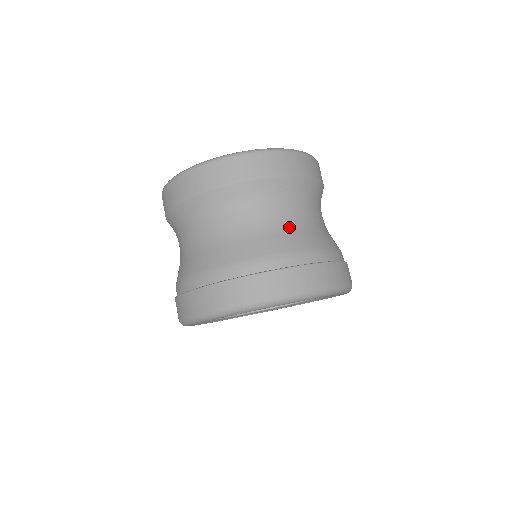
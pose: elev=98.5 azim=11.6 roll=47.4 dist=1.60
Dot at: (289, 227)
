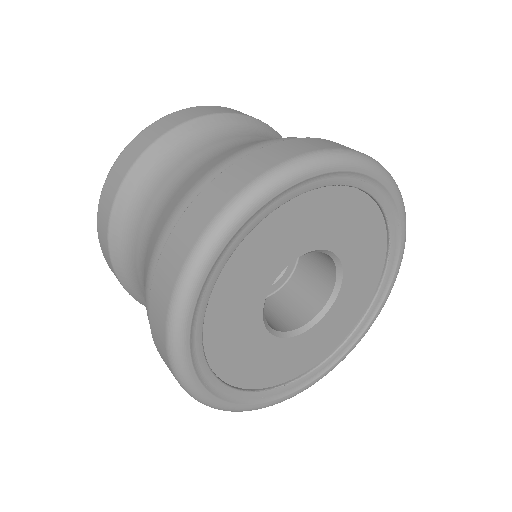
Dot at: occluded
